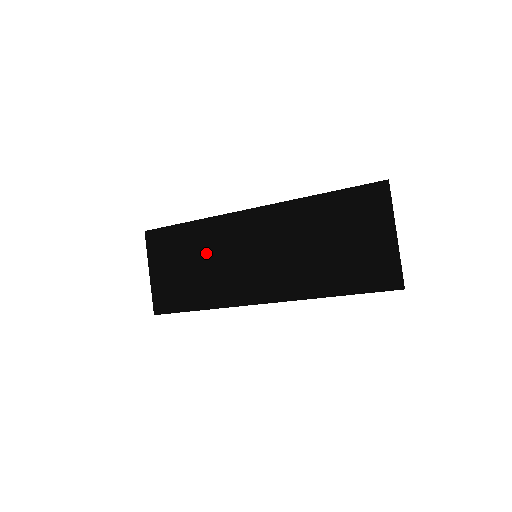
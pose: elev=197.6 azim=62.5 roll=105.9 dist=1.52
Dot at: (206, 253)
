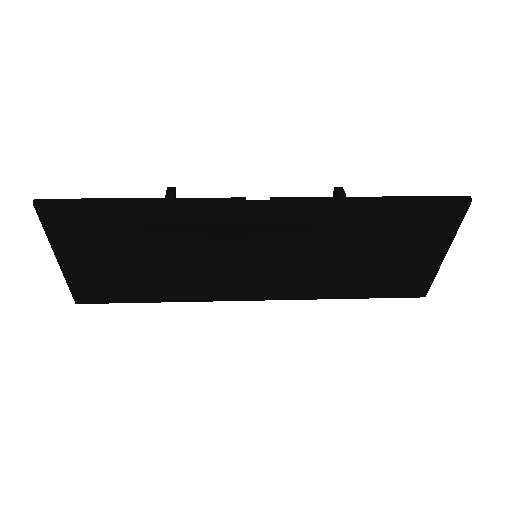
Dot at: (176, 253)
